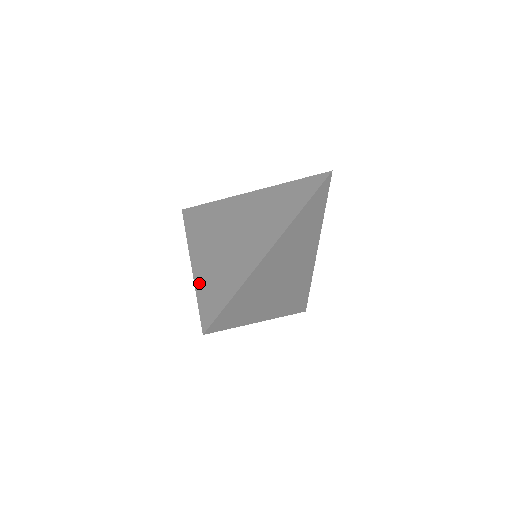
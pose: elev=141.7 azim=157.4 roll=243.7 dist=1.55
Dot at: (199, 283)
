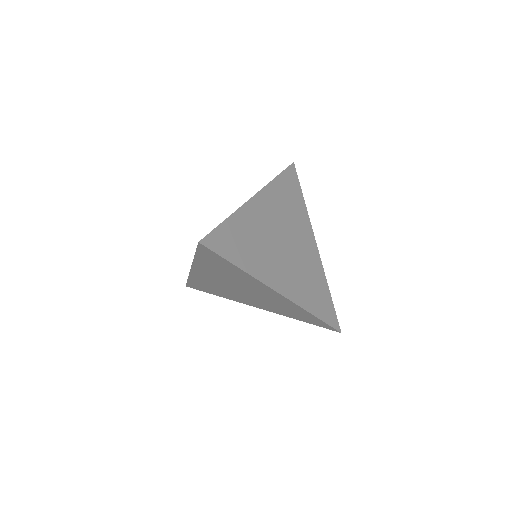
Dot at: occluded
